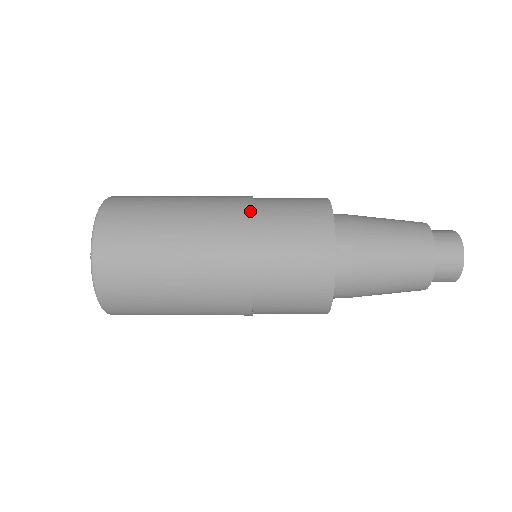
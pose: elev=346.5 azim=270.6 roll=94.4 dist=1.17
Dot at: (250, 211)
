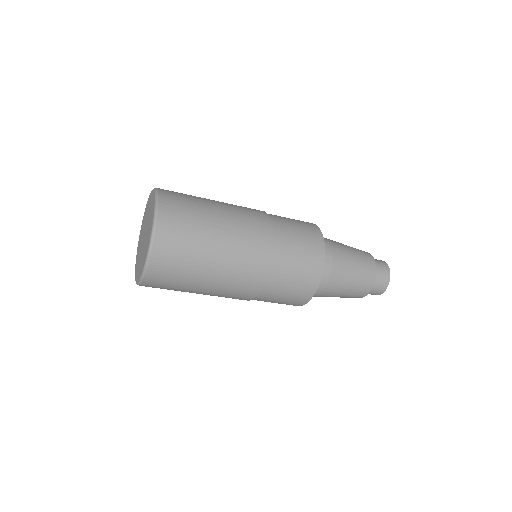
Dot at: (269, 219)
